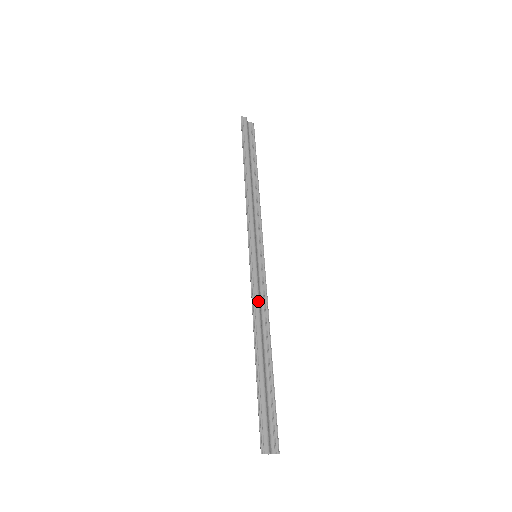
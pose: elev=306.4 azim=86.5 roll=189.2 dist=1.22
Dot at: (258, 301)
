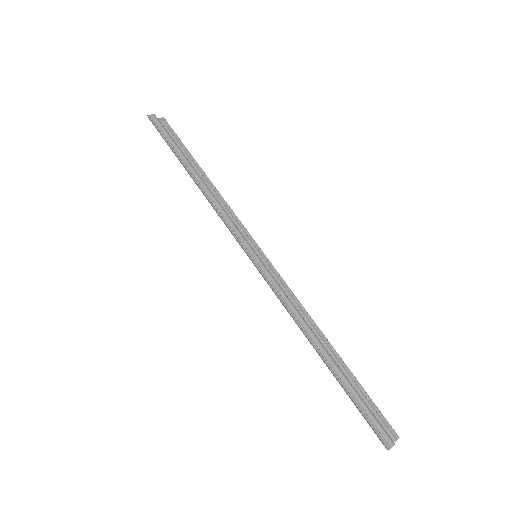
Dot at: (289, 301)
